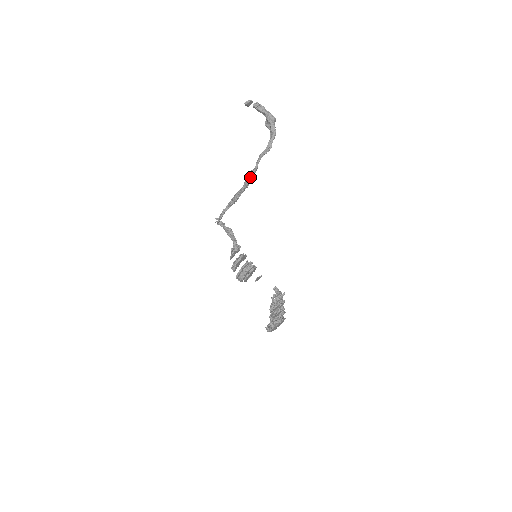
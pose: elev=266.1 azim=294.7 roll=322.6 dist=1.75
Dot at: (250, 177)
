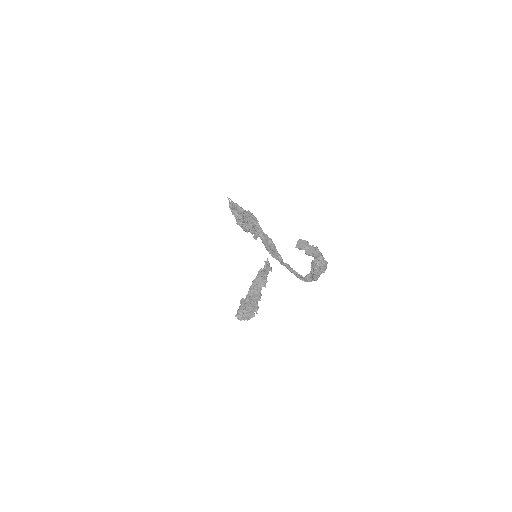
Dot at: (272, 255)
